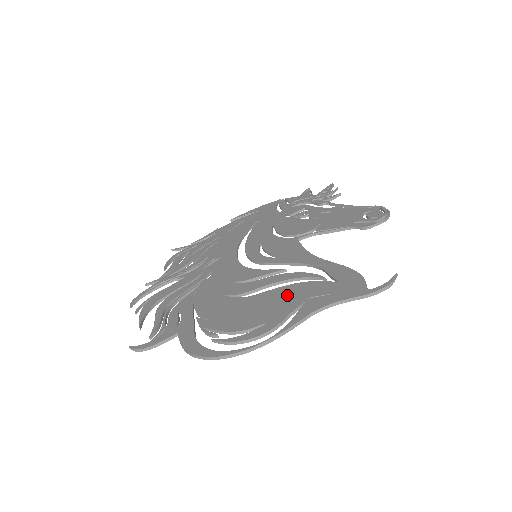
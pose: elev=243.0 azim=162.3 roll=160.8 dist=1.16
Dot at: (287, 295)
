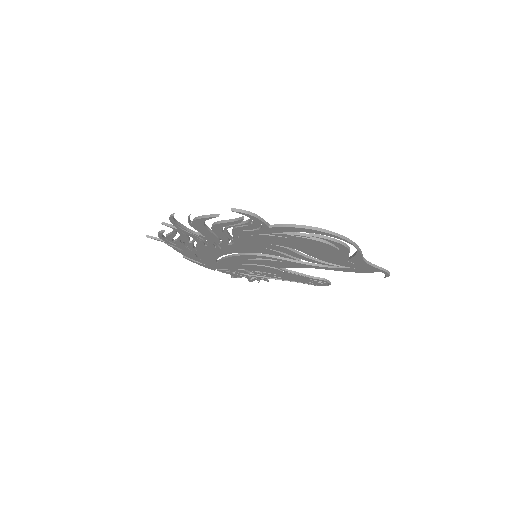
Dot at: occluded
